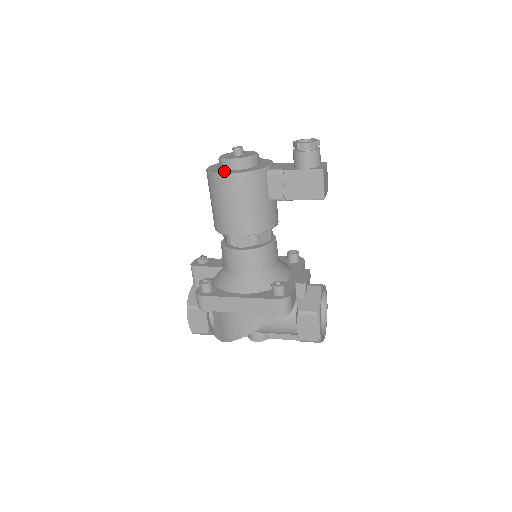
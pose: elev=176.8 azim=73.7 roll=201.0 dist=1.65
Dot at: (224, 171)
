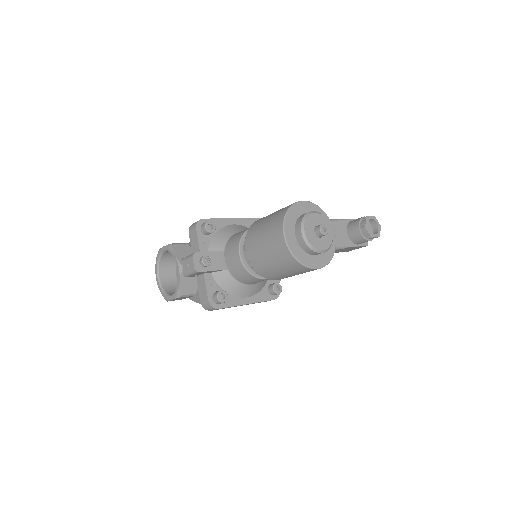
Dot at: (310, 260)
